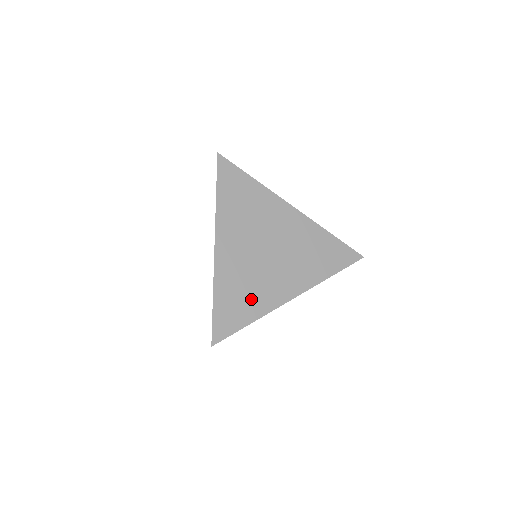
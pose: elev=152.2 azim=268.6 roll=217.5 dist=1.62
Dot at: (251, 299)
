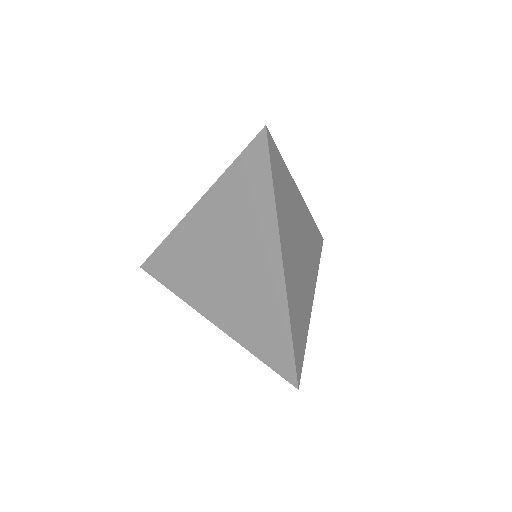
Dot at: (303, 316)
